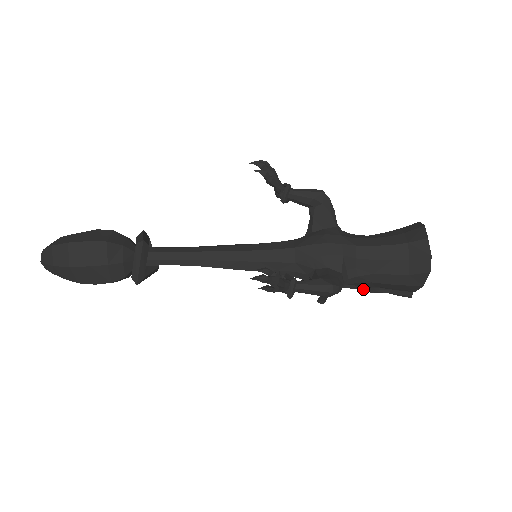
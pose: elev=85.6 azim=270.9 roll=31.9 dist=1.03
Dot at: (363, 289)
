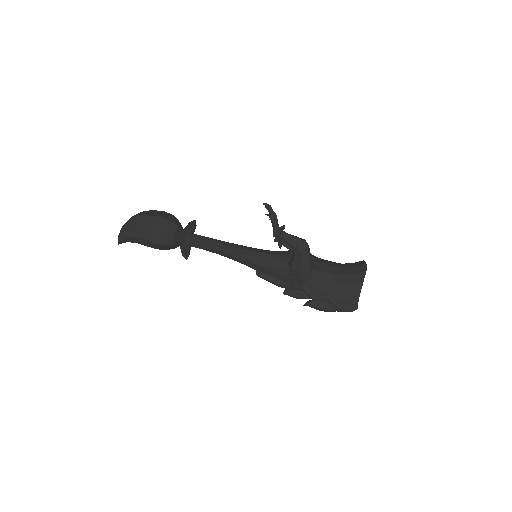
Dot at: (323, 296)
